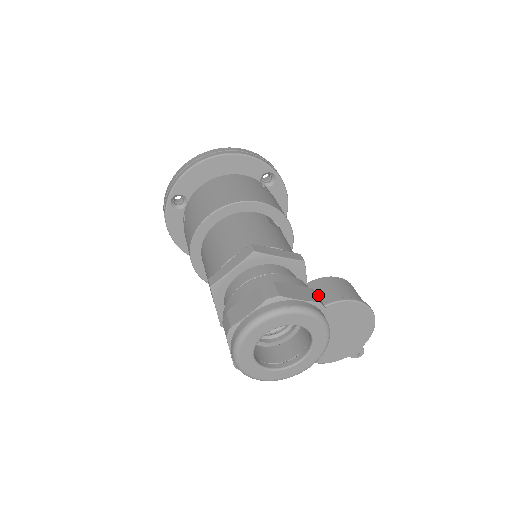
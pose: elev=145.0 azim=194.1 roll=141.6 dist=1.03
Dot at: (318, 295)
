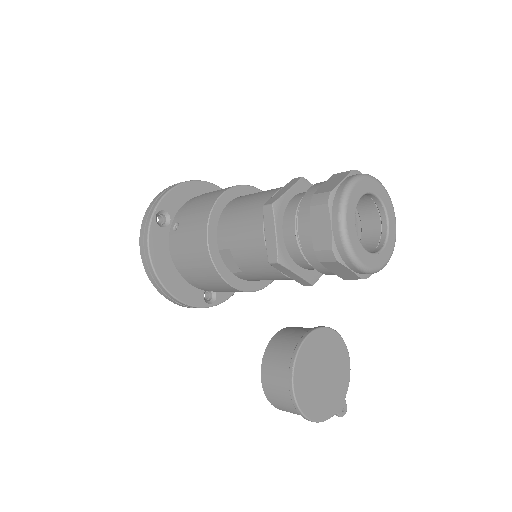
Dot at: occluded
